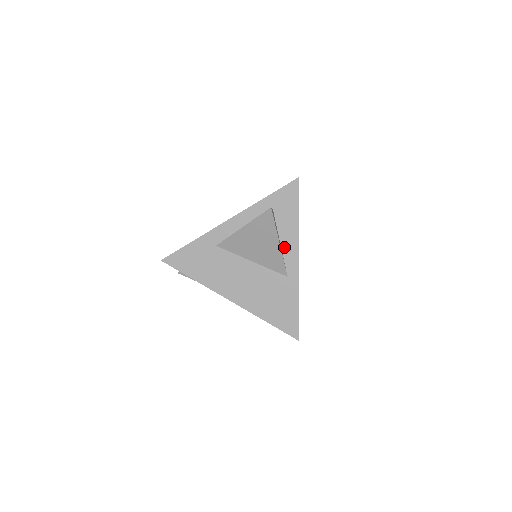
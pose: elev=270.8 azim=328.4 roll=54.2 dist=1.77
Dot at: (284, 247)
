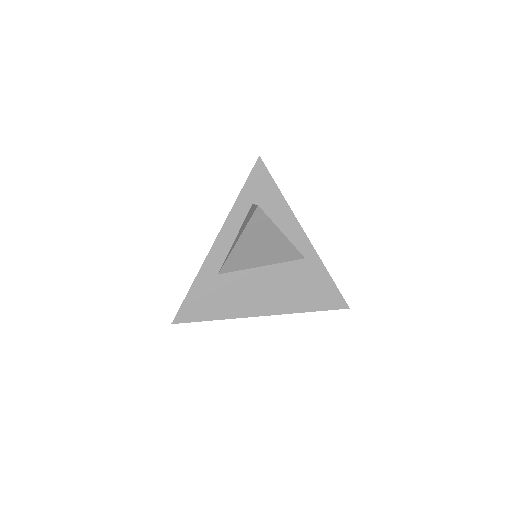
Dot at: (285, 233)
